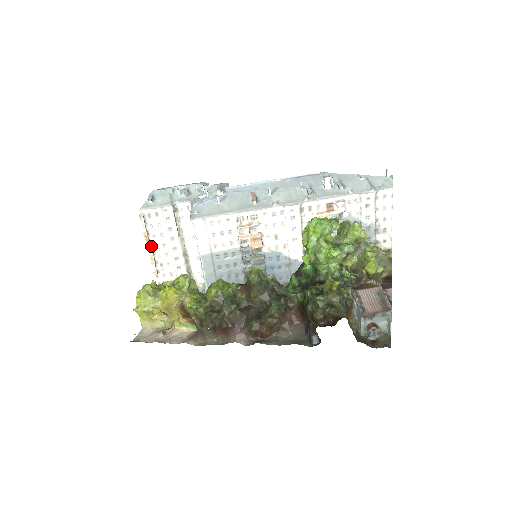
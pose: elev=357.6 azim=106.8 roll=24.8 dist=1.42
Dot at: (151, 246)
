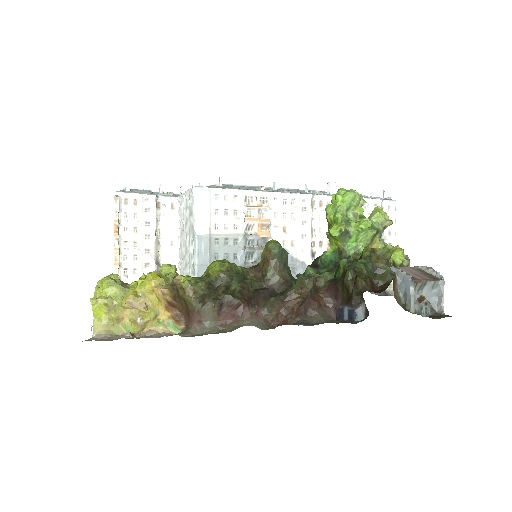
Dot at: (118, 241)
